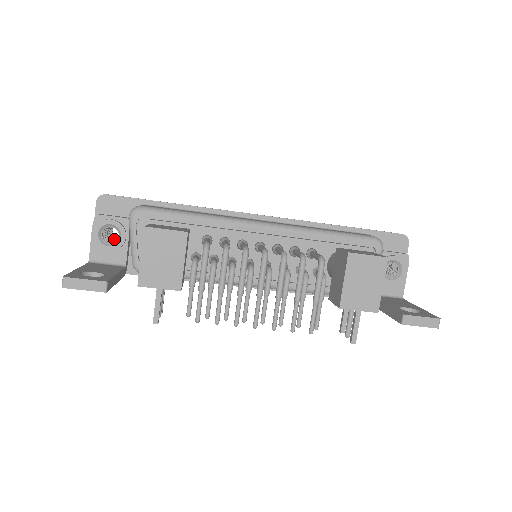
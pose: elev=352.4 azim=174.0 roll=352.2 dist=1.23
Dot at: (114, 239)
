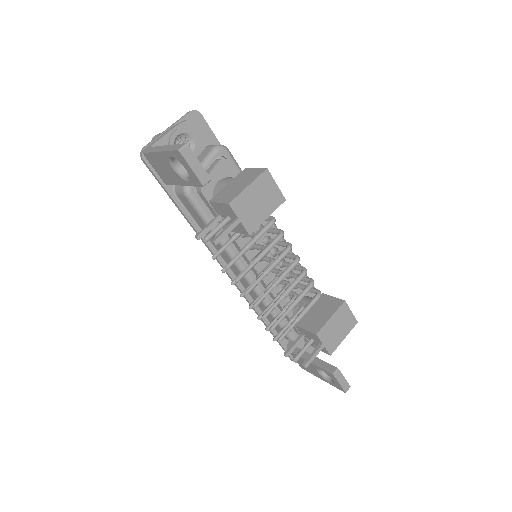
Dot at: occluded
